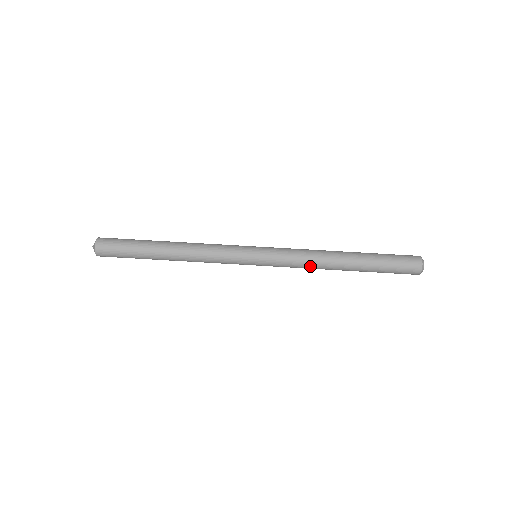
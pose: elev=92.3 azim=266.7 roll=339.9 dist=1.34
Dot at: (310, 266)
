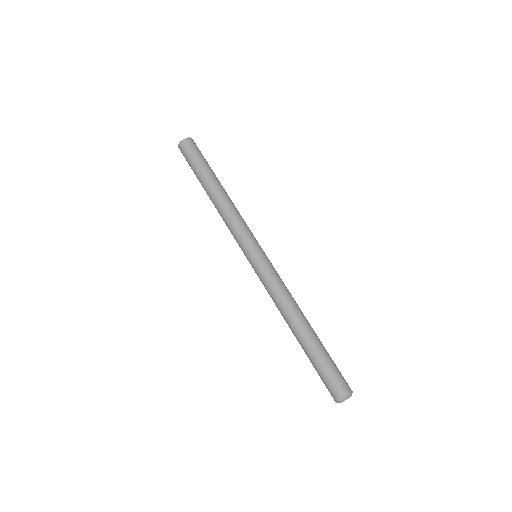
Dot at: (278, 301)
